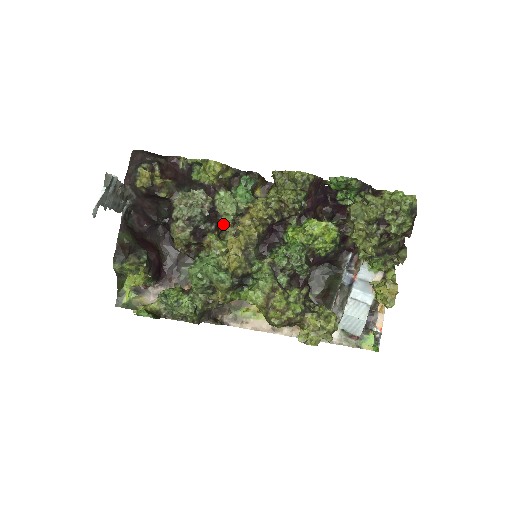
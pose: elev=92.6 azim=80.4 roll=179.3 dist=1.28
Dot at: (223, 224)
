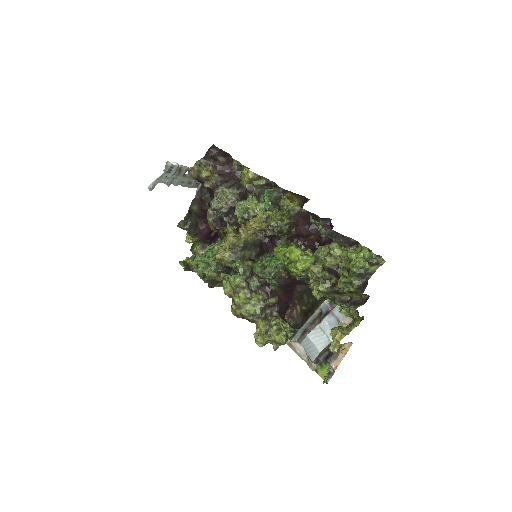
Dot at: occluded
